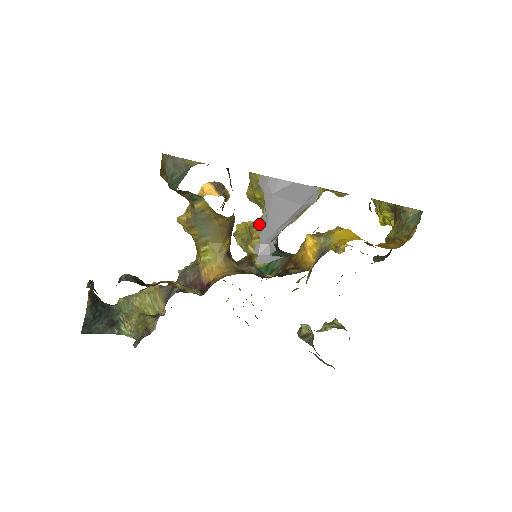
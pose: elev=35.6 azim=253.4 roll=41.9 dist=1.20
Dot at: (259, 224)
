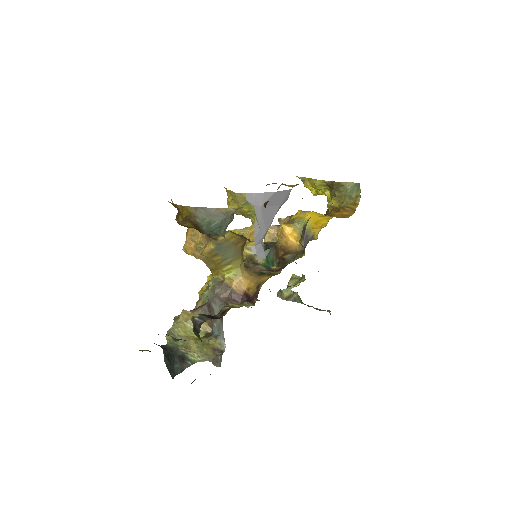
Dot at: (252, 231)
